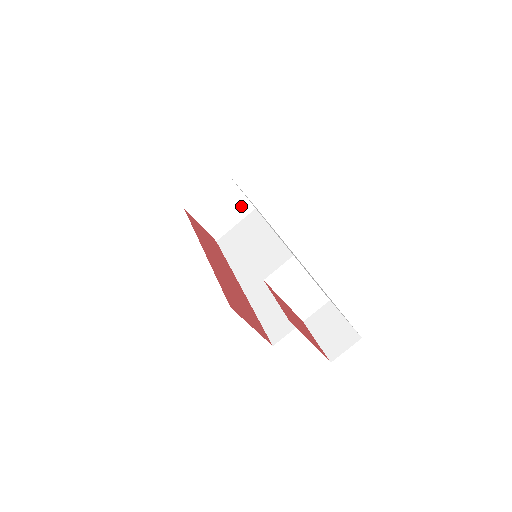
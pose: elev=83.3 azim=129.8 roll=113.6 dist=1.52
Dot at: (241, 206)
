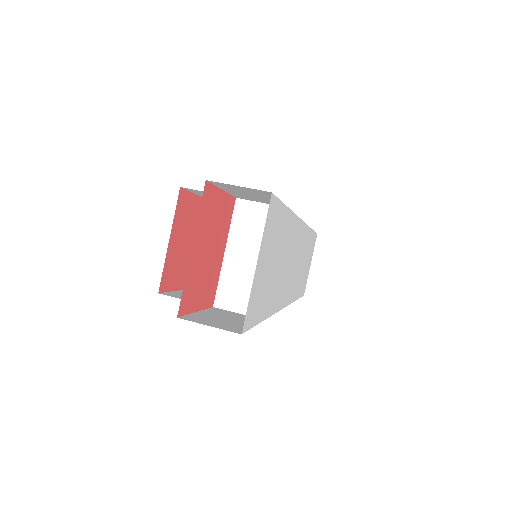
Dot at: occluded
